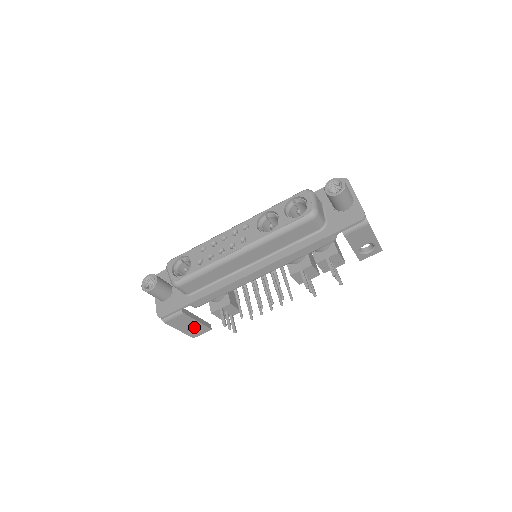
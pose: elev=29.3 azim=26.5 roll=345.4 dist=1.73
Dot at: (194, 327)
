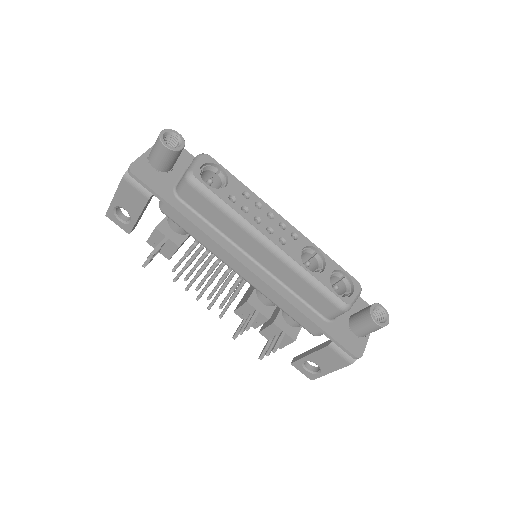
Dot at: occluded
